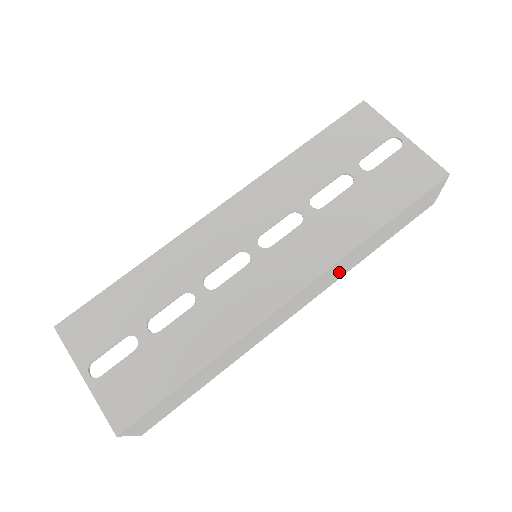
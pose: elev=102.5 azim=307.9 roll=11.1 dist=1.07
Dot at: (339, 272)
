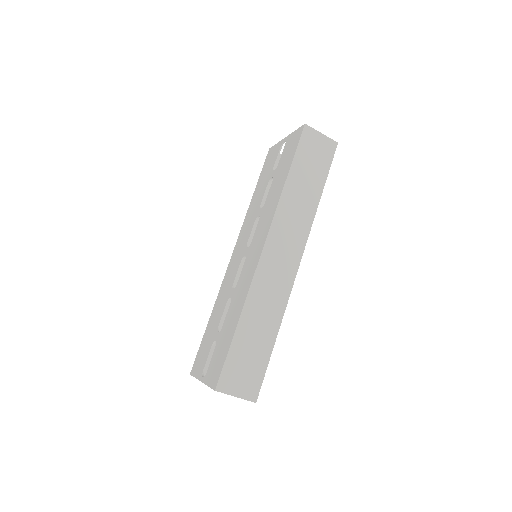
Dot at: (298, 221)
